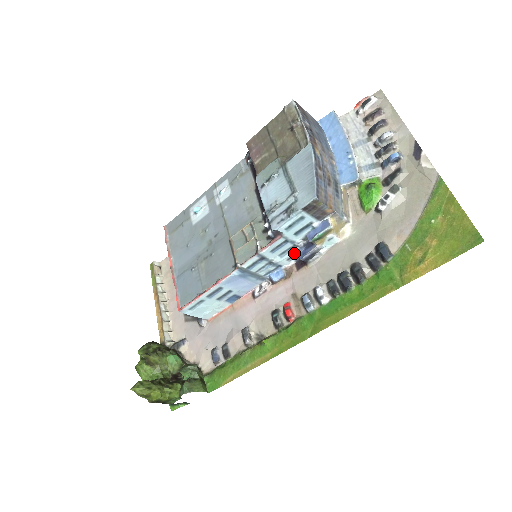
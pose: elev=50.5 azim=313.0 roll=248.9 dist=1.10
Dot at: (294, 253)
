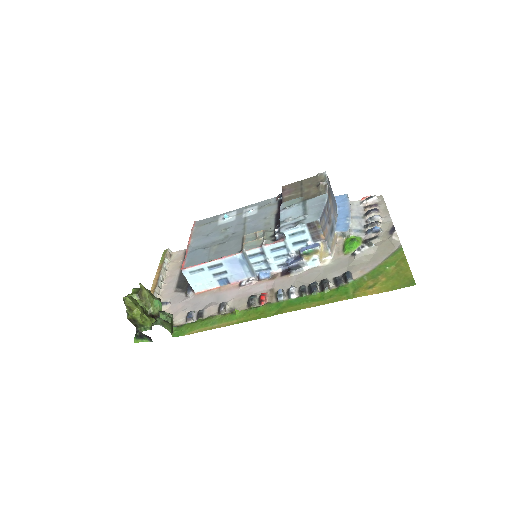
Dot at: (285, 262)
